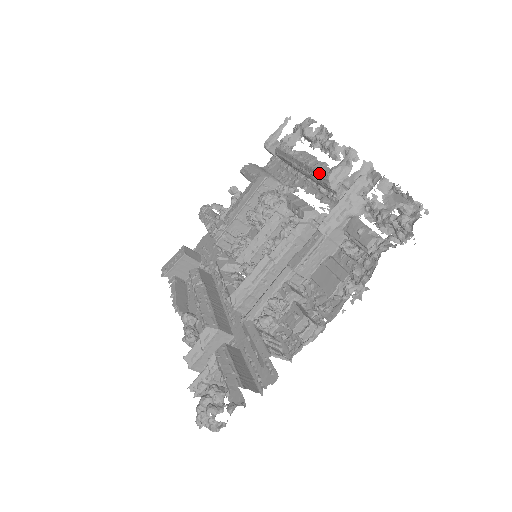
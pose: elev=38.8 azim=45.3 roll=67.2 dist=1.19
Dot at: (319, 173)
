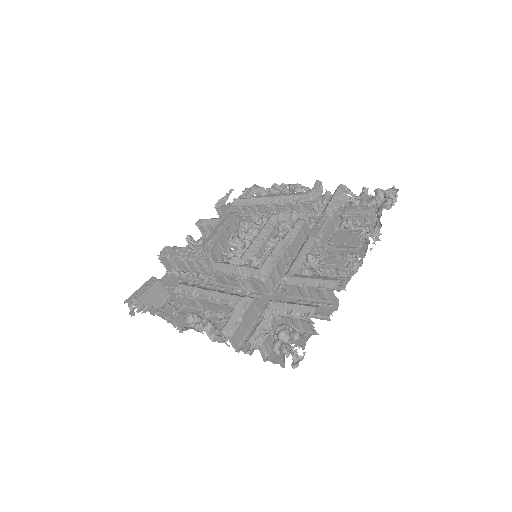
Dot at: (298, 195)
